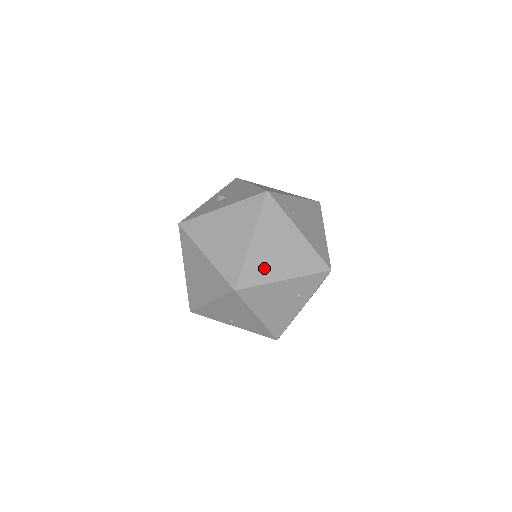
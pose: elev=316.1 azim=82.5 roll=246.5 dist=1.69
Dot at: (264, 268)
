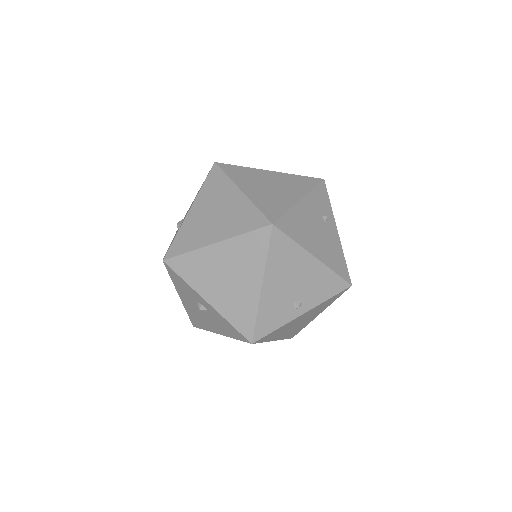
Dot at: (275, 201)
